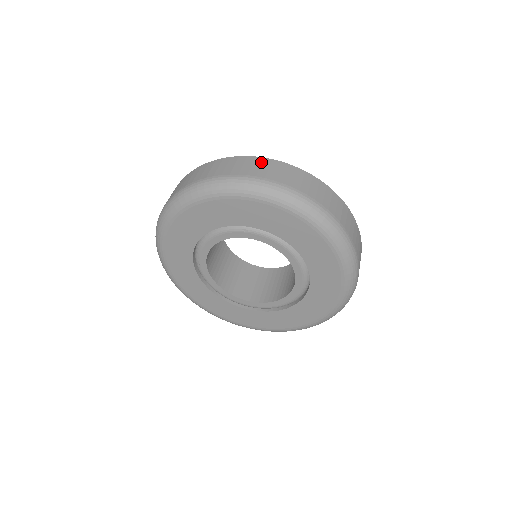
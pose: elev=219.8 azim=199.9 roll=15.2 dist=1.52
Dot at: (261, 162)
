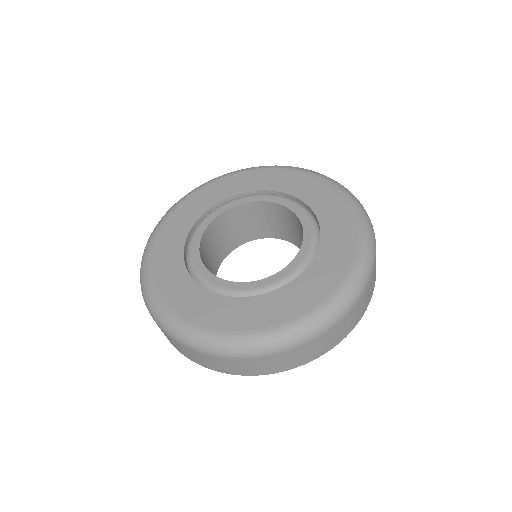
Dot at: occluded
